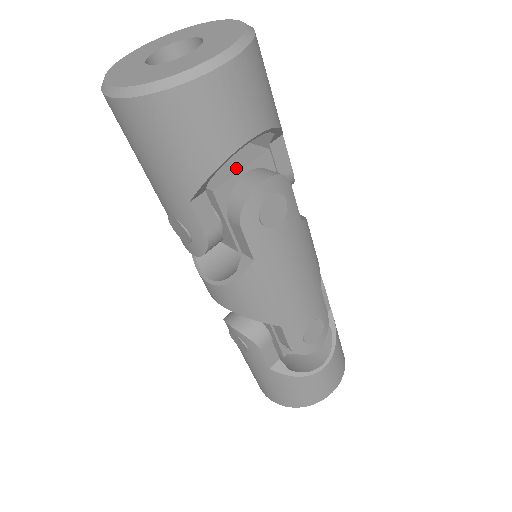
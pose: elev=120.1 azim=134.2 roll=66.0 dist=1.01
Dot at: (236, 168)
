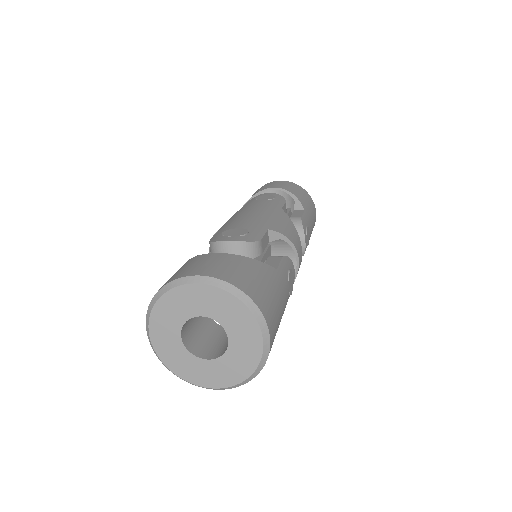
Dot at: occluded
